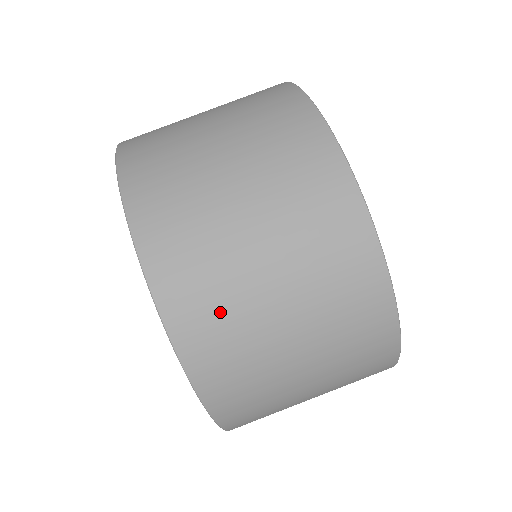
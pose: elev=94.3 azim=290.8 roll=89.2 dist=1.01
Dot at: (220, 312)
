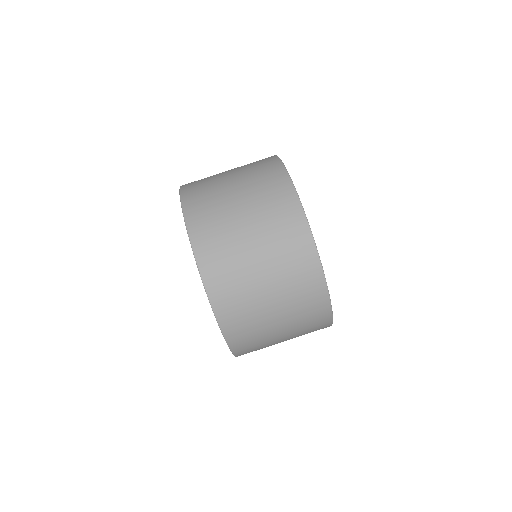
Dot at: (249, 325)
